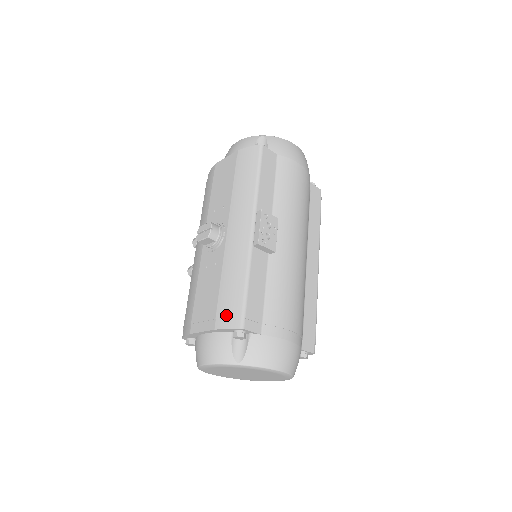
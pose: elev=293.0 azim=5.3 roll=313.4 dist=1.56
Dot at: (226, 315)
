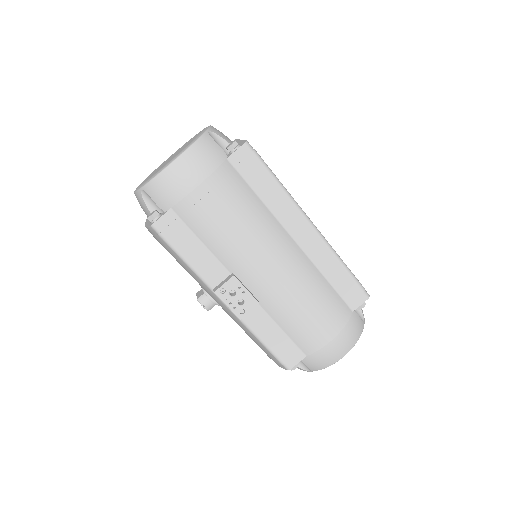
Dot at: occluded
